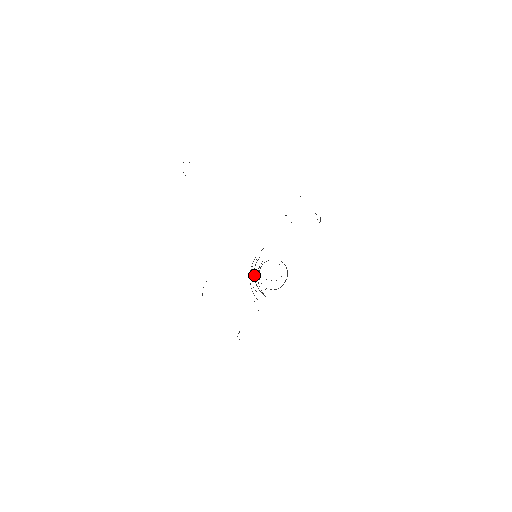
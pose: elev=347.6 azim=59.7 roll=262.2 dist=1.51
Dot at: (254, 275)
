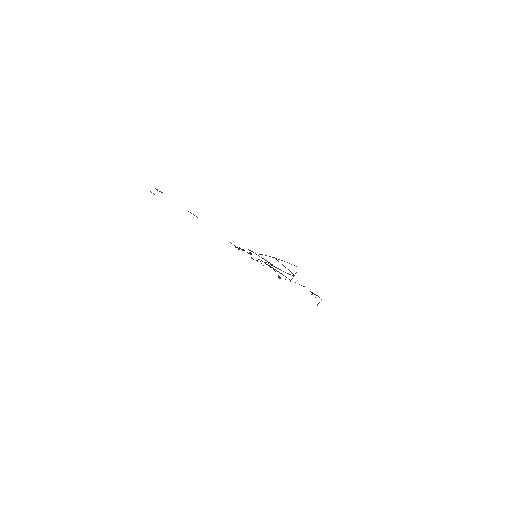
Dot at: (272, 257)
